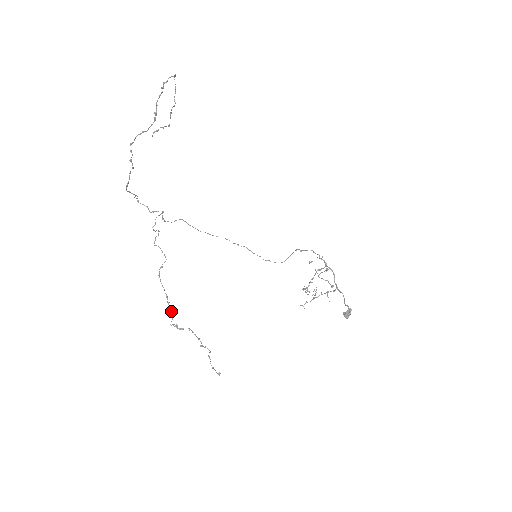
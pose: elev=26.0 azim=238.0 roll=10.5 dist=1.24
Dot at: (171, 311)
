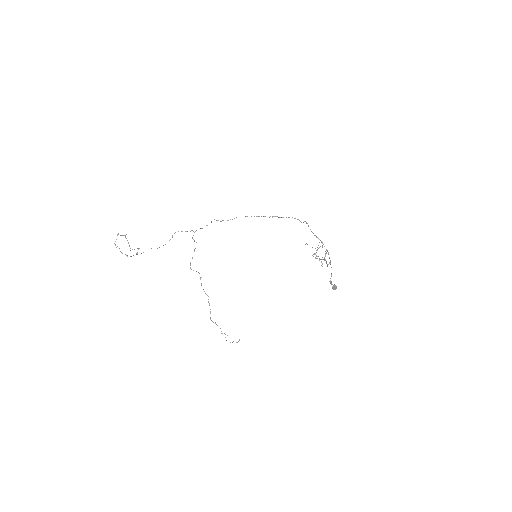
Dot at: occluded
